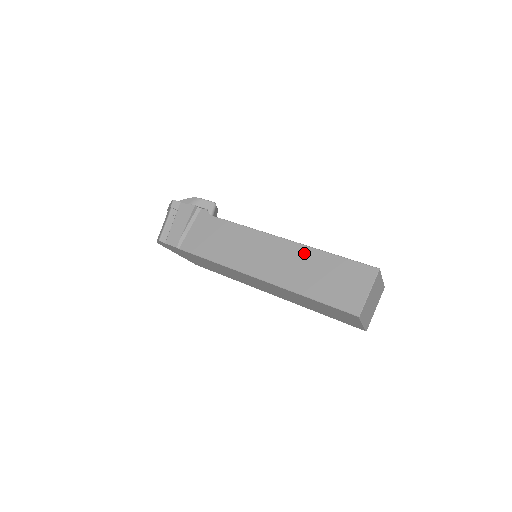
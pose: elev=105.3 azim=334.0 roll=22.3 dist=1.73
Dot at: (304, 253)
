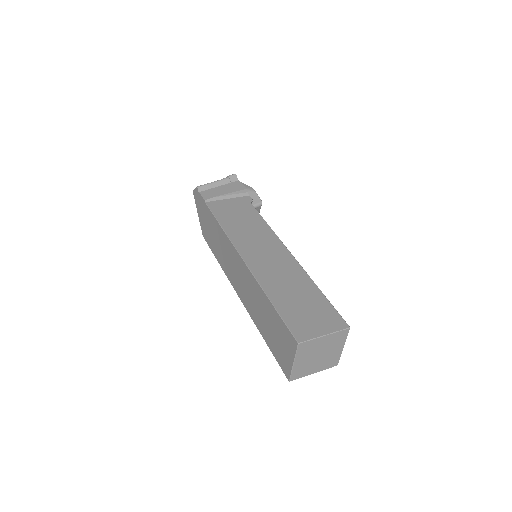
Dot at: (298, 273)
